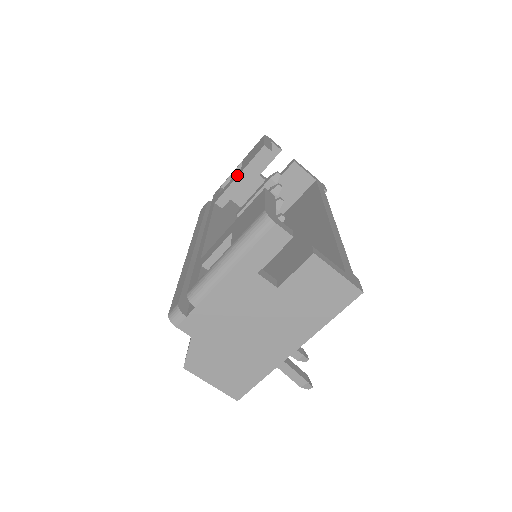
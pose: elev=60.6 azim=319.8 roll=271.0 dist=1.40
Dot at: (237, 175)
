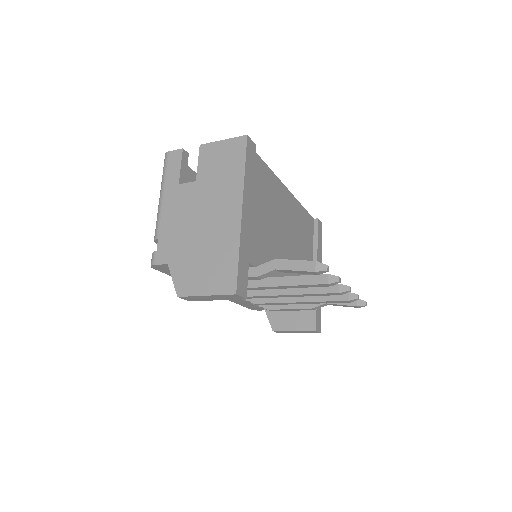
Dot at: occluded
